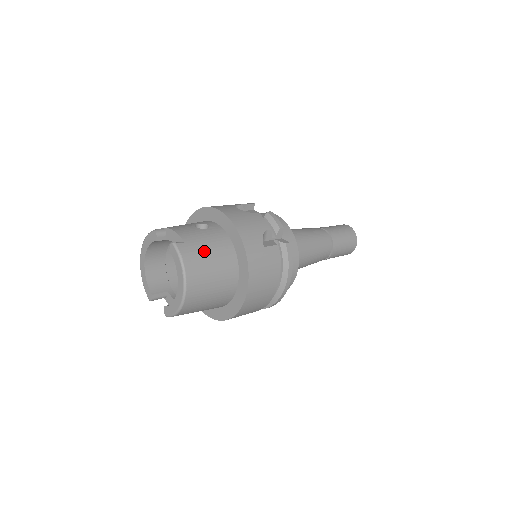
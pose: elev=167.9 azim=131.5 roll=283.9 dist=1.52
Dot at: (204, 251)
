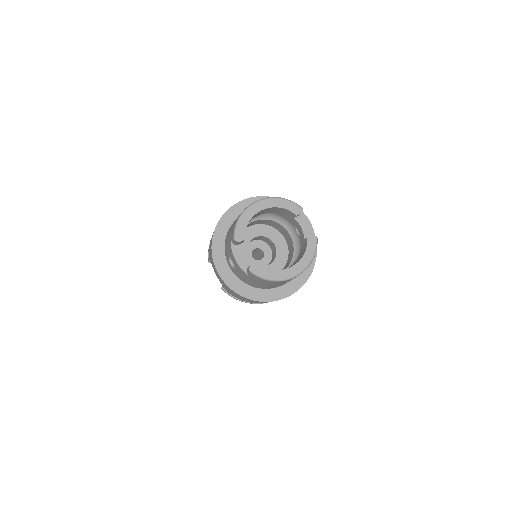
Dot at: occluded
